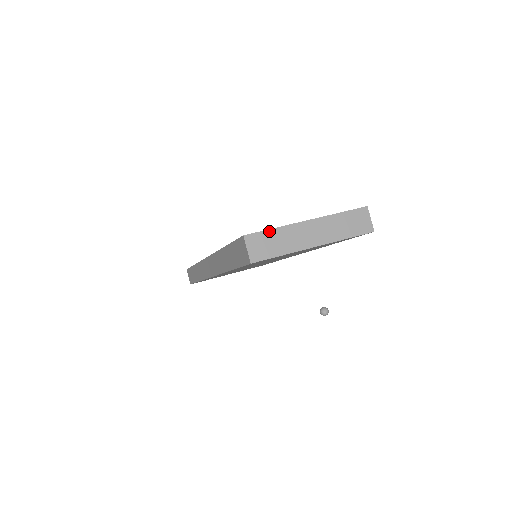
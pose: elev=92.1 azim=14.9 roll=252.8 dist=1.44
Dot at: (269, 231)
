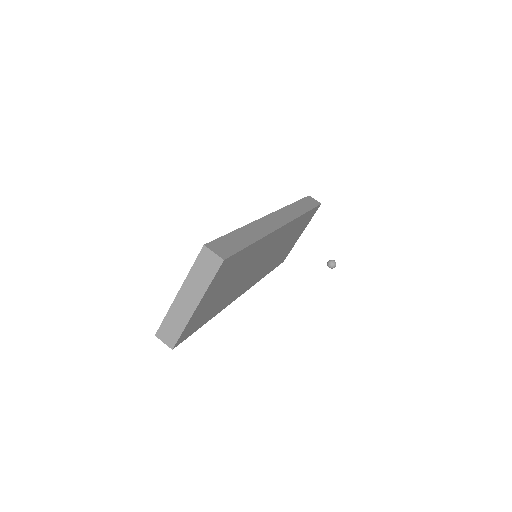
Dot at: (164, 321)
